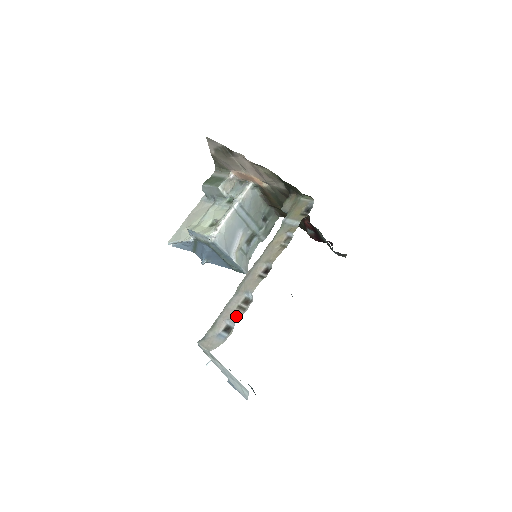
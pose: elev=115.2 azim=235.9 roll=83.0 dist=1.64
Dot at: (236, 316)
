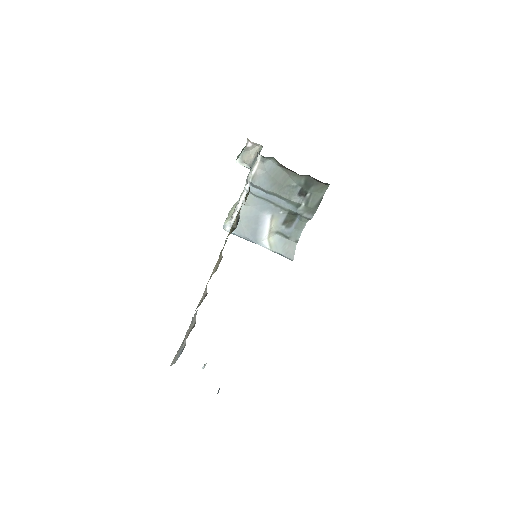
Dot at: occluded
